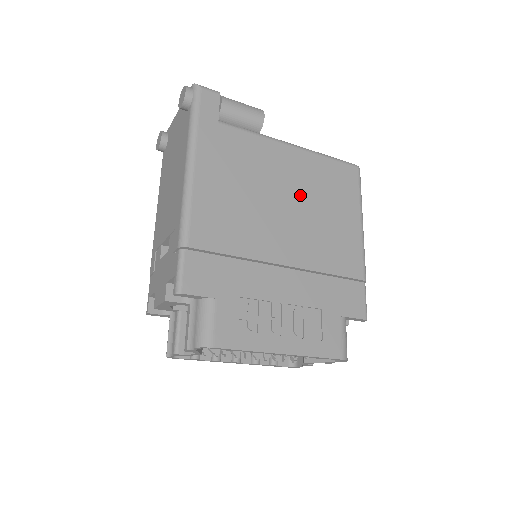
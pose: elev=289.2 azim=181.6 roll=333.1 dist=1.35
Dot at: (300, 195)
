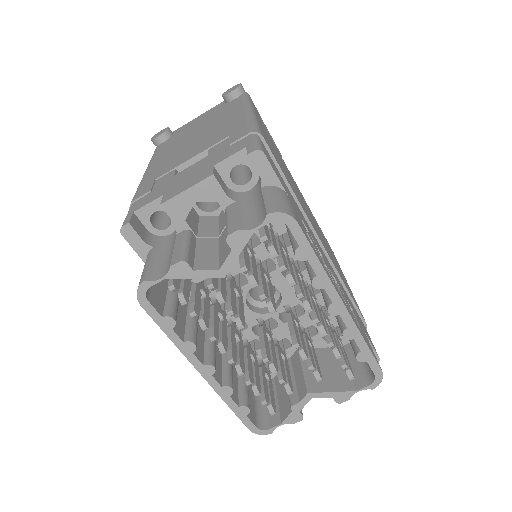
Dot at: (313, 219)
